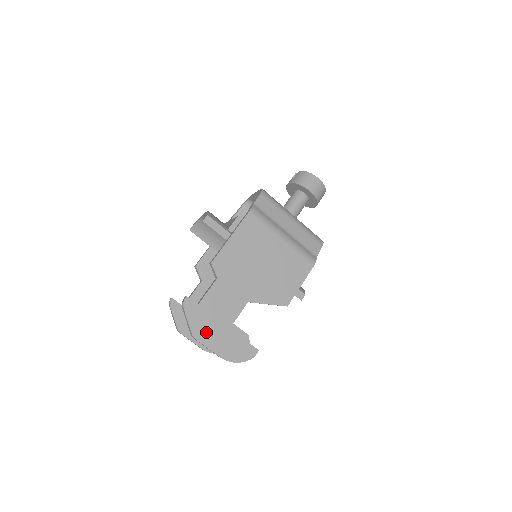
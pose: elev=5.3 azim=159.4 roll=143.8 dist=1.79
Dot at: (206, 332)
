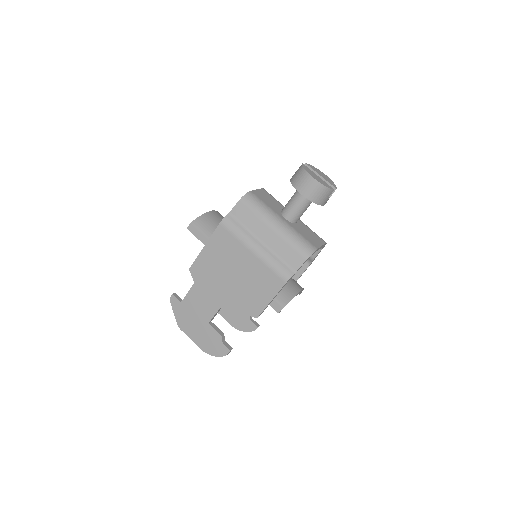
Dot at: (188, 325)
